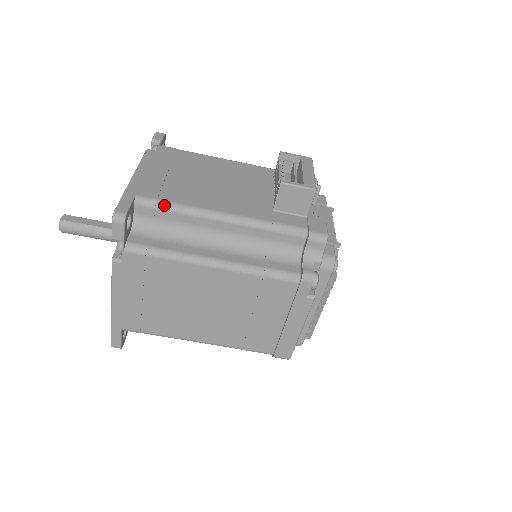
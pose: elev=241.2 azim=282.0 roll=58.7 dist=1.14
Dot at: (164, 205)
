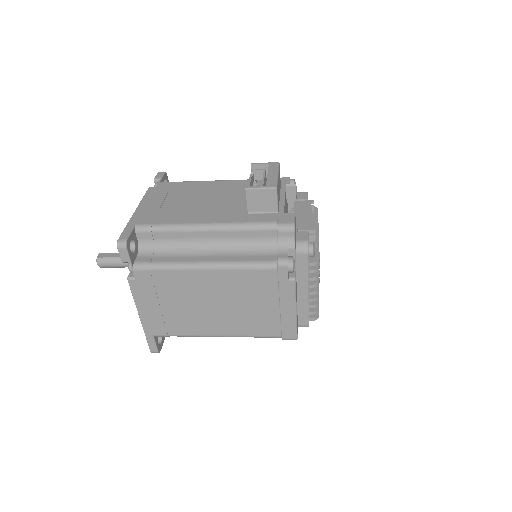
Dot at: (158, 228)
